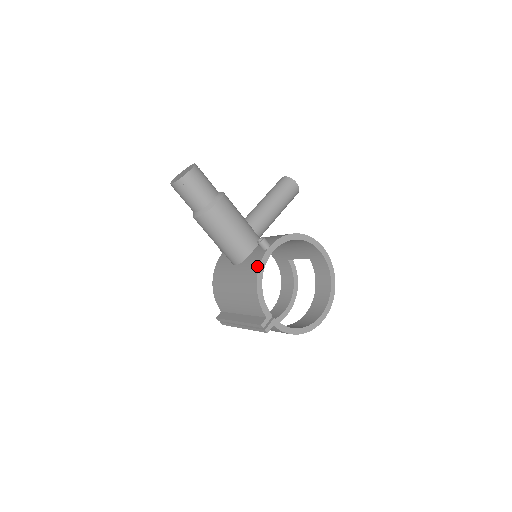
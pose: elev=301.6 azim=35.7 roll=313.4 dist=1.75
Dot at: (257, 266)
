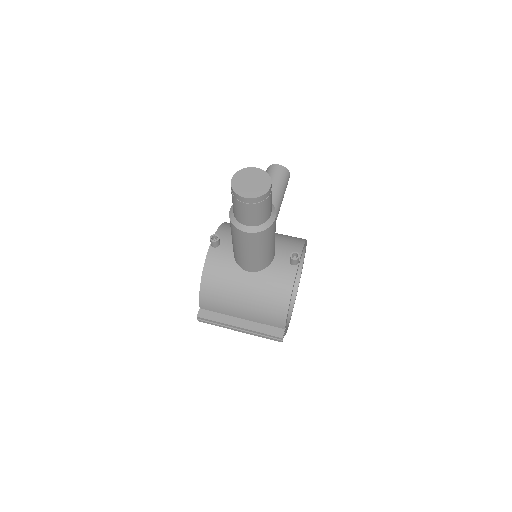
Dot at: (290, 283)
